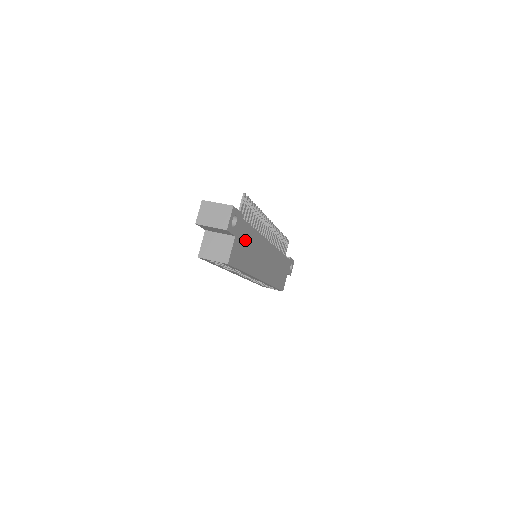
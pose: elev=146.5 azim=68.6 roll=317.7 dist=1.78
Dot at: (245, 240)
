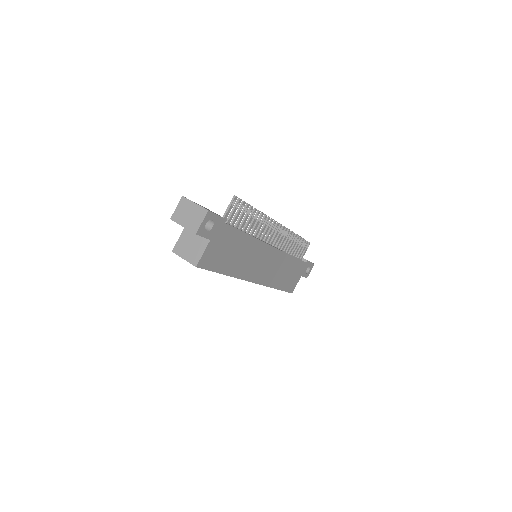
Dot at: (228, 244)
